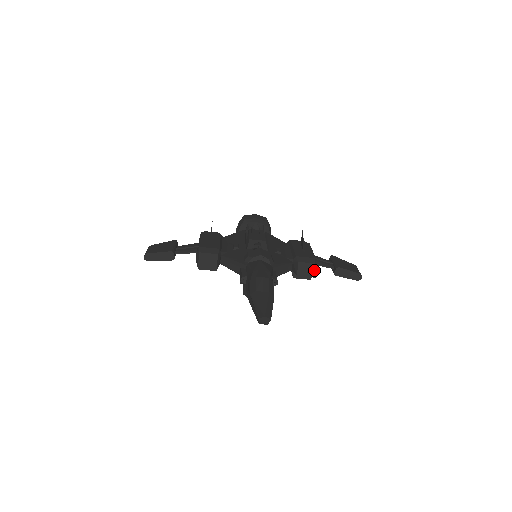
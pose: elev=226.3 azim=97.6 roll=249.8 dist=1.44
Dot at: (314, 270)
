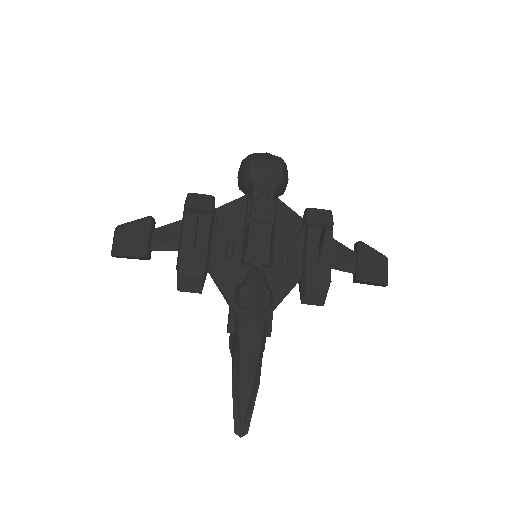
Dot at: (324, 298)
